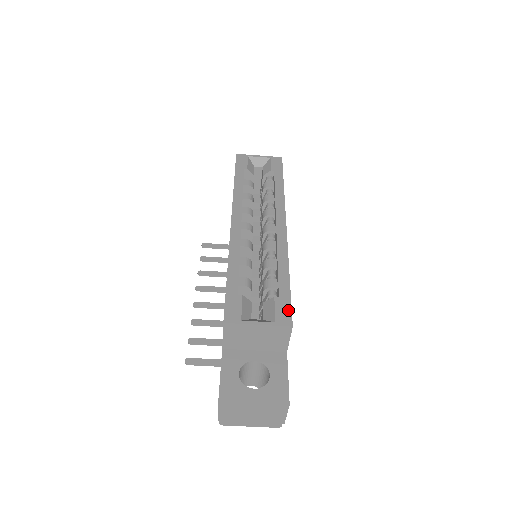
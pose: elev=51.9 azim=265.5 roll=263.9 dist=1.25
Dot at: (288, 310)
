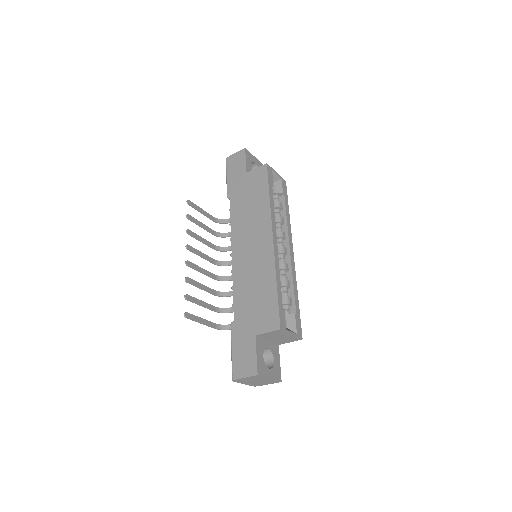
Dot at: (300, 326)
